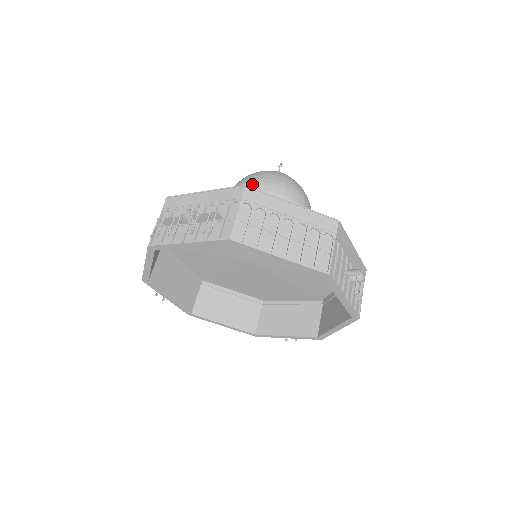
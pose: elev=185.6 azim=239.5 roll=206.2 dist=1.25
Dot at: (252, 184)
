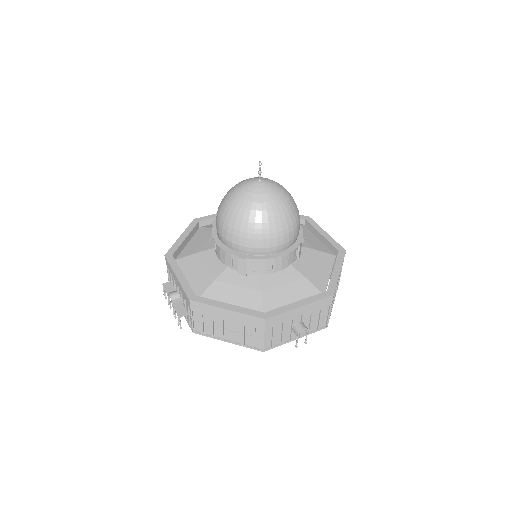
Dot at: (222, 230)
